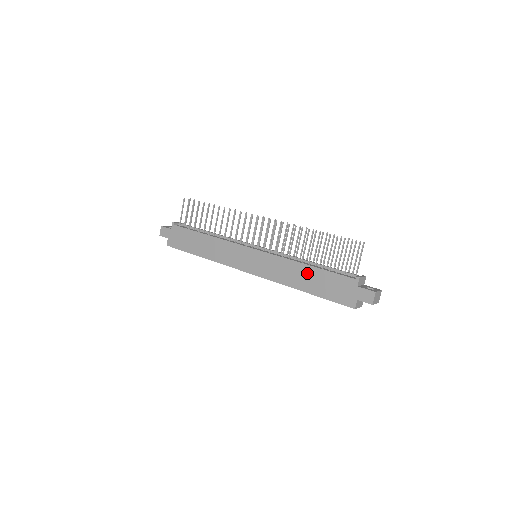
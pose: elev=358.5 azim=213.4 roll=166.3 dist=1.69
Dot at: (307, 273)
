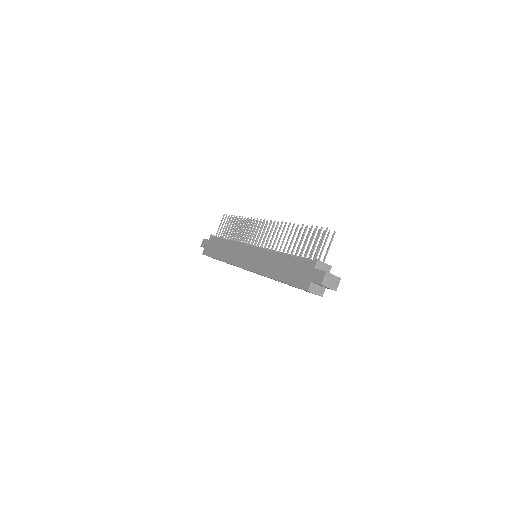
Dot at: (282, 262)
